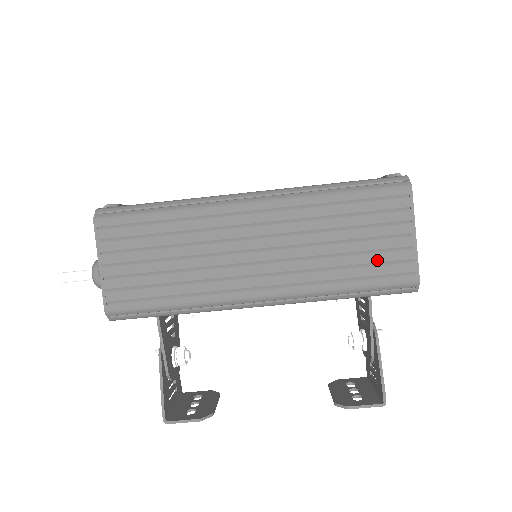
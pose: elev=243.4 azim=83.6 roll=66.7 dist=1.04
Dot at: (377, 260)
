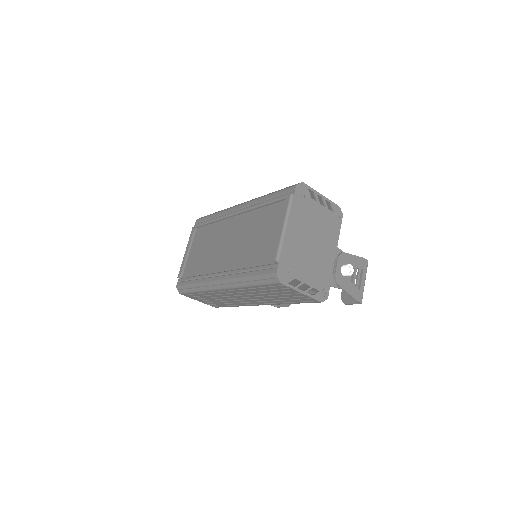
Dot at: (294, 299)
